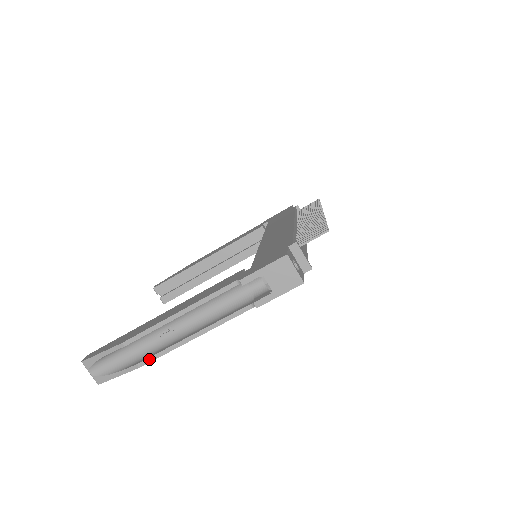
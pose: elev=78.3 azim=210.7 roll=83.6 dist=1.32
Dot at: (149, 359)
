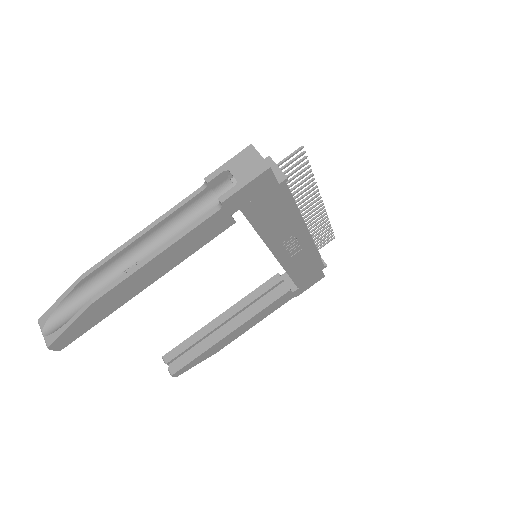
Dot at: (104, 290)
